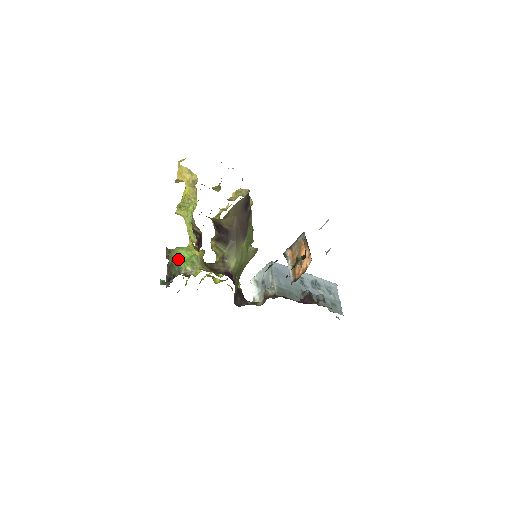
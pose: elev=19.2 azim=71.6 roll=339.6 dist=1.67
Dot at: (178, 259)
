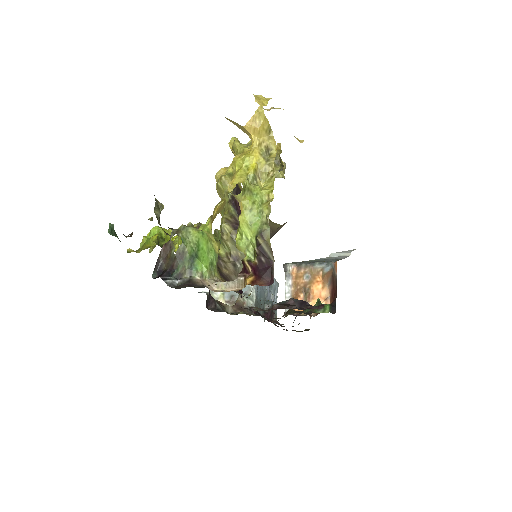
Dot at: (195, 252)
